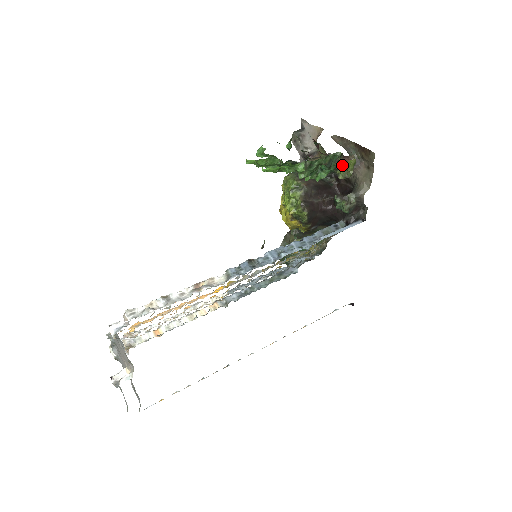
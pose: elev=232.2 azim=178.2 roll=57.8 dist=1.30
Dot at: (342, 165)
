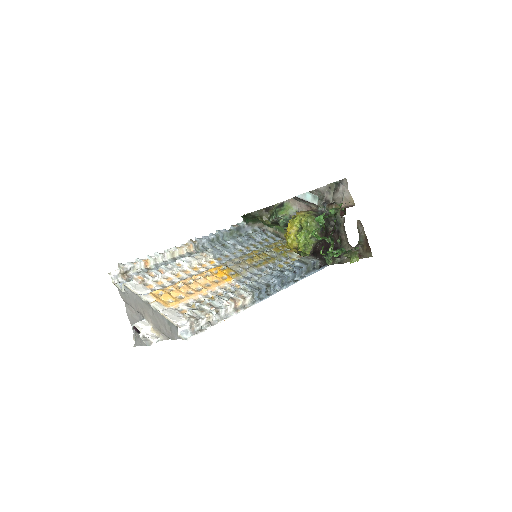
Dot at: (355, 259)
